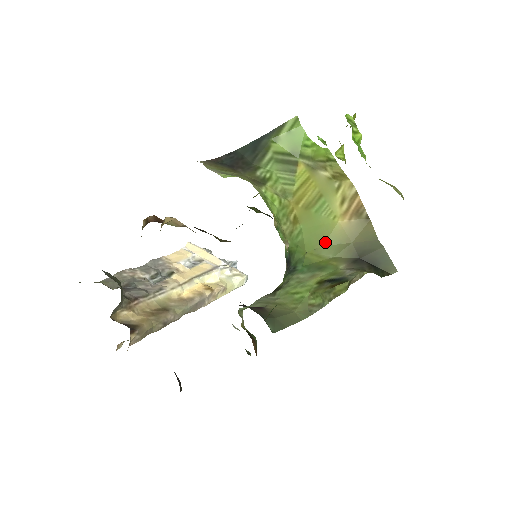
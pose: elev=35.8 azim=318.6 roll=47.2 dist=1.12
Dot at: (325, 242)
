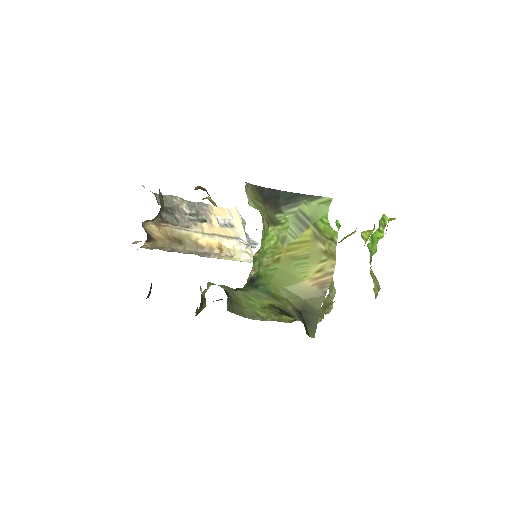
Dot at: (287, 286)
